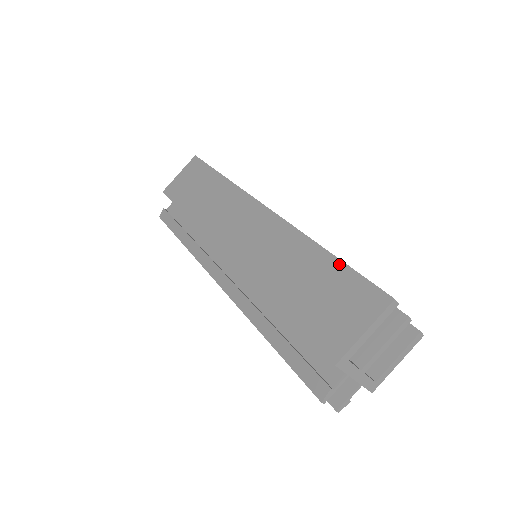
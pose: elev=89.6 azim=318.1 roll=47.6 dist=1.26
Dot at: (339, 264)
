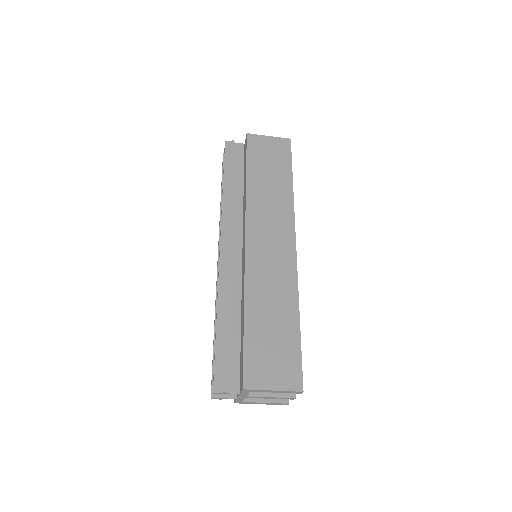
Dot at: (298, 337)
